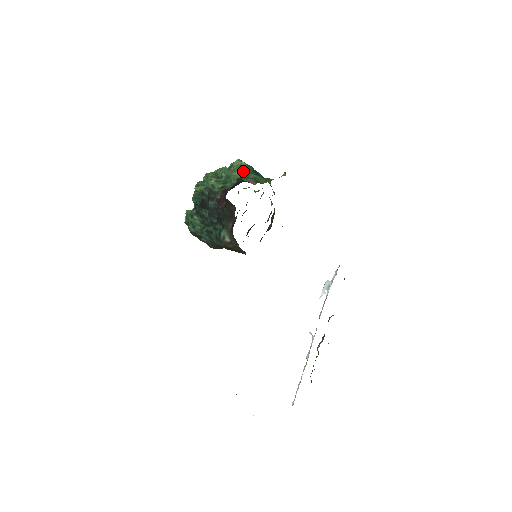
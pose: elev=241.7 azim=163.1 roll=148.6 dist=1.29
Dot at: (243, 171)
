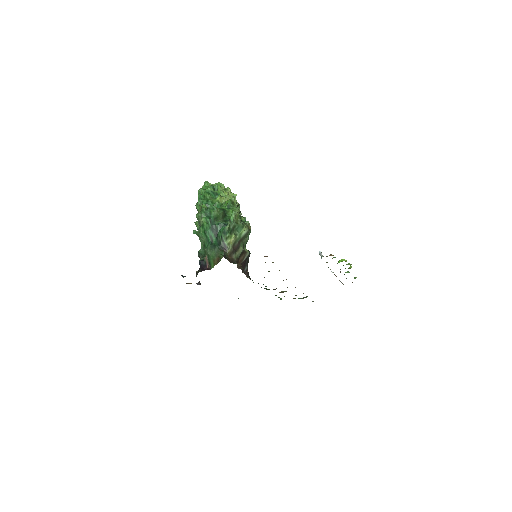
Dot at: (203, 238)
